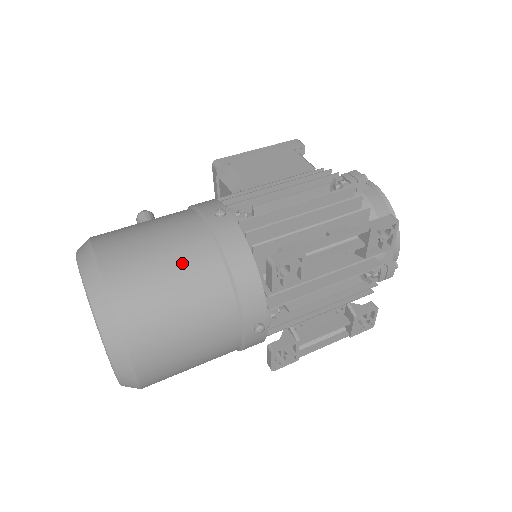
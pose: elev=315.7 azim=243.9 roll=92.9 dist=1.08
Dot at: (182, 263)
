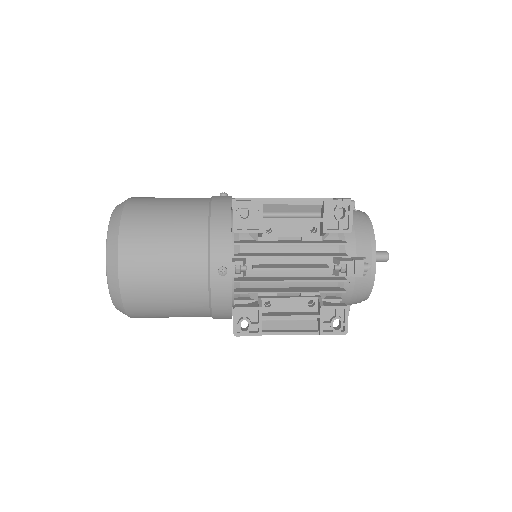
Dot at: (180, 207)
